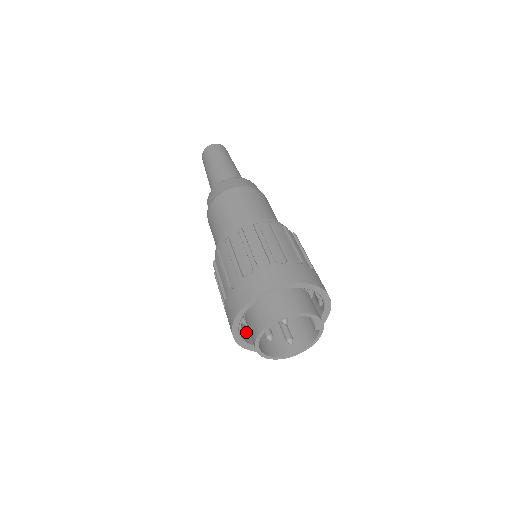
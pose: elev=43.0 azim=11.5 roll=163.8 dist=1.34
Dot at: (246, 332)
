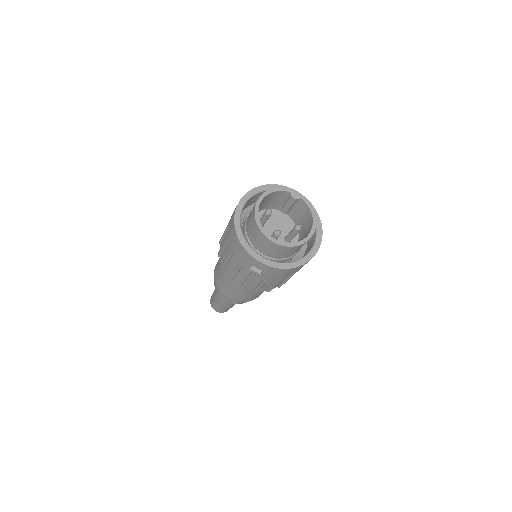
Dot at: occluded
